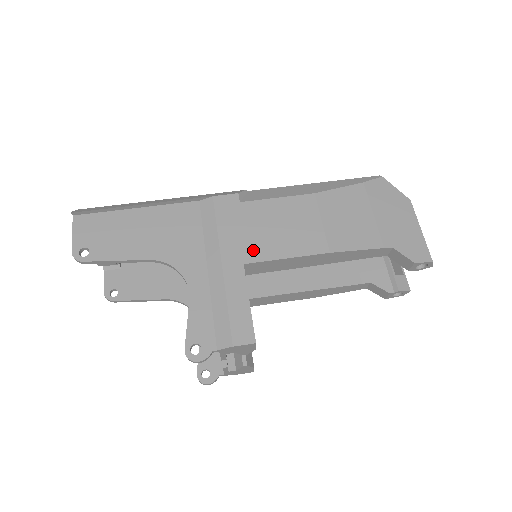
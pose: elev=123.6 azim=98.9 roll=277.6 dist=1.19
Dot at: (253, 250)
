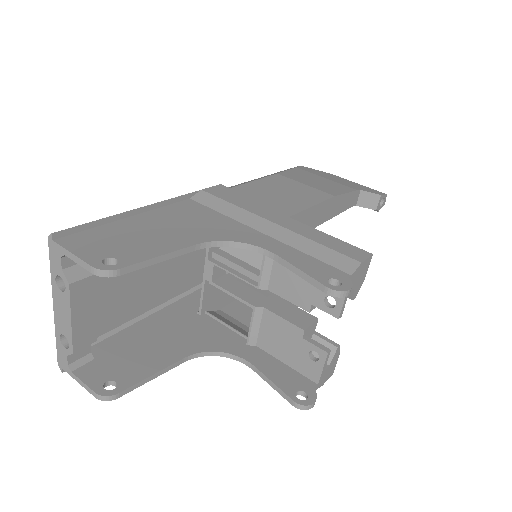
Dot at: (283, 208)
